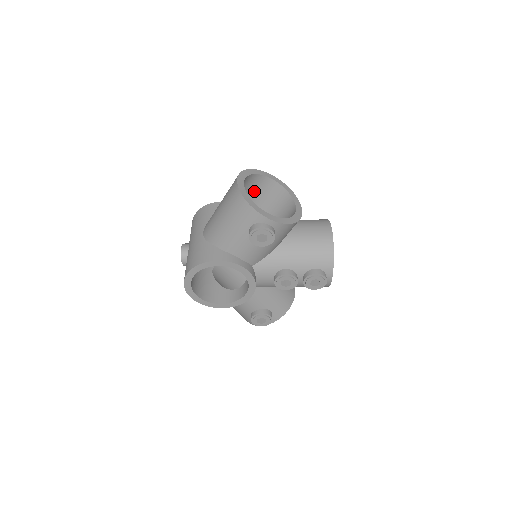
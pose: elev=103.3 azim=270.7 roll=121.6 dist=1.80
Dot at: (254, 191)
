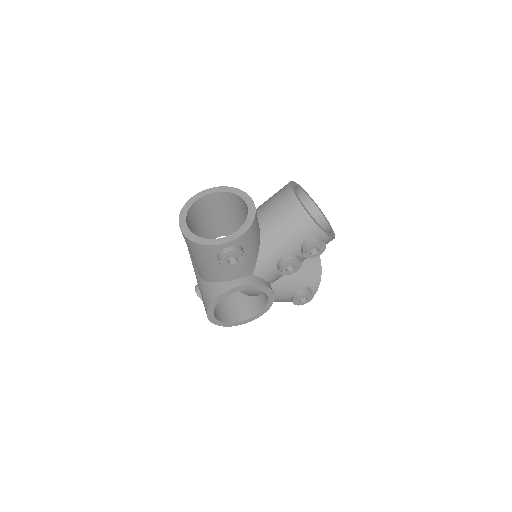
Dot at: (209, 211)
